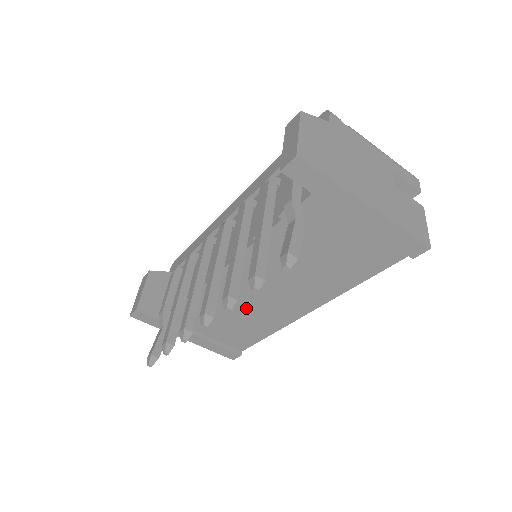
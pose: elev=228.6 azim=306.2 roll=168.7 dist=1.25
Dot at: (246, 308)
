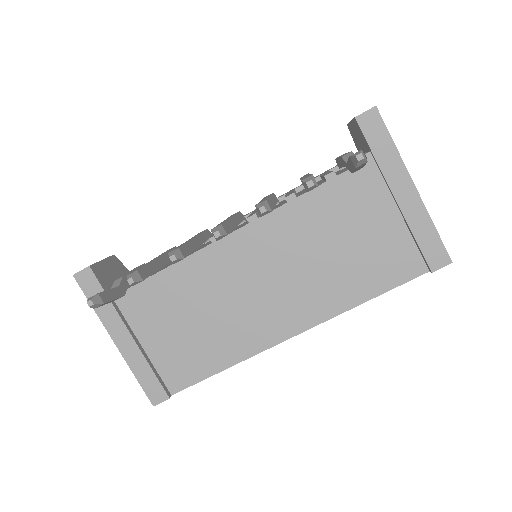
Dot at: (222, 308)
